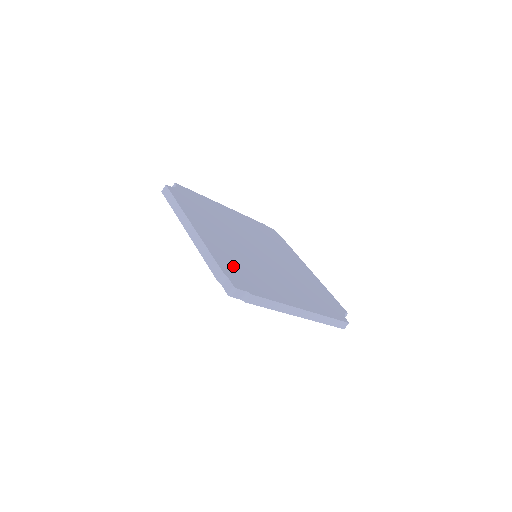
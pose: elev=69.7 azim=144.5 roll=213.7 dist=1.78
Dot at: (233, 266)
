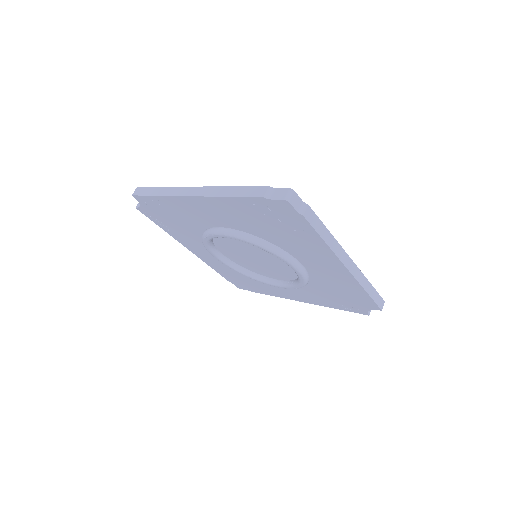
Dot at: occluded
